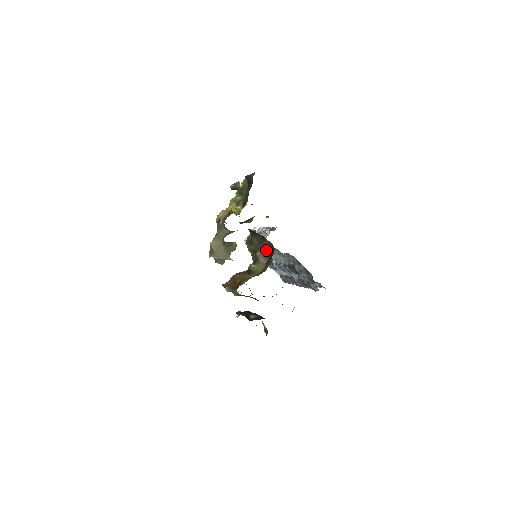
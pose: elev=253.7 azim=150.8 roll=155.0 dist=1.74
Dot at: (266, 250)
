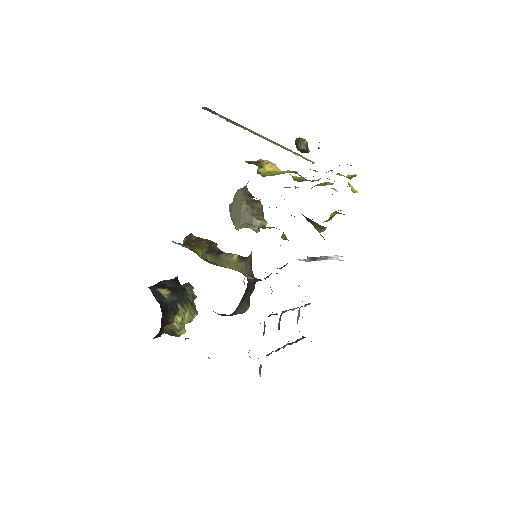
Dot at: occluded
